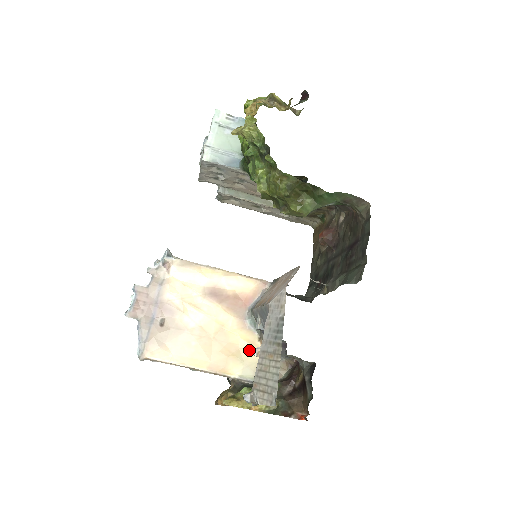
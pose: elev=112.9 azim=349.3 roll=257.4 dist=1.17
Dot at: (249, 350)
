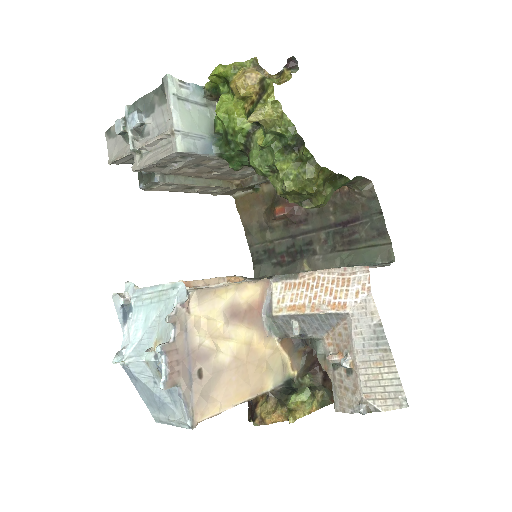
Dot at: (273, 356)
